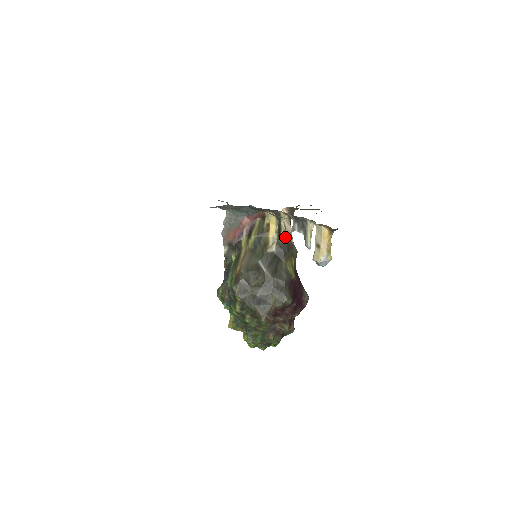
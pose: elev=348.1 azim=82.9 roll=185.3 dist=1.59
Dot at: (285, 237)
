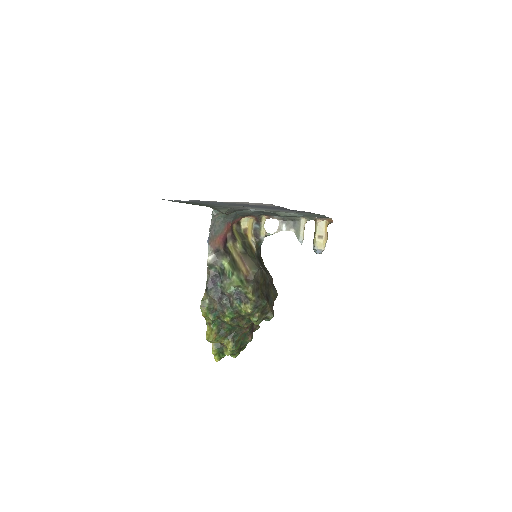
Dot at: occluded
